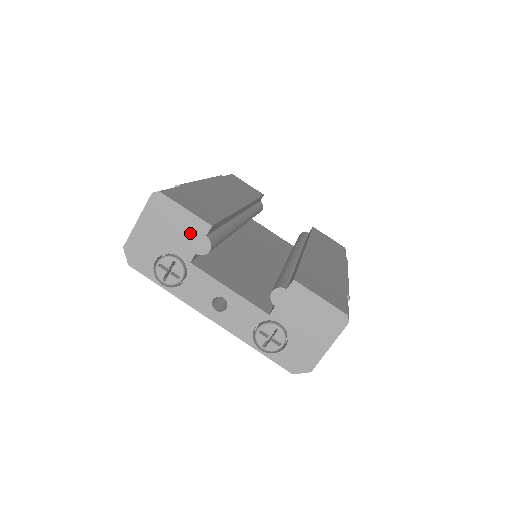
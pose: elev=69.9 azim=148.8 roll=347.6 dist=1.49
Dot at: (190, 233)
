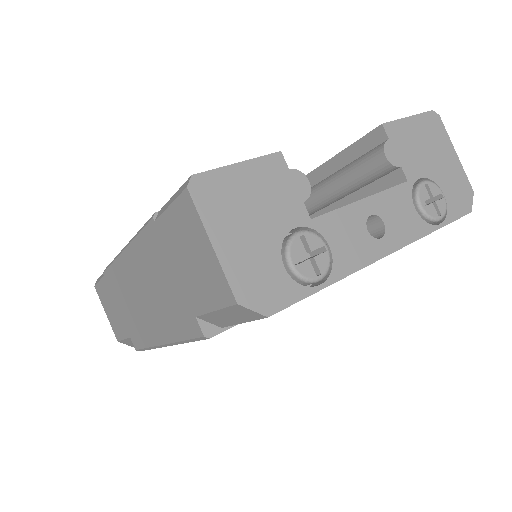
Dot at: (274, 186)
